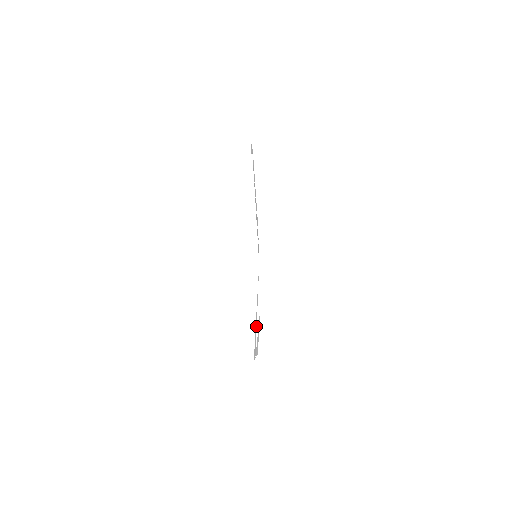
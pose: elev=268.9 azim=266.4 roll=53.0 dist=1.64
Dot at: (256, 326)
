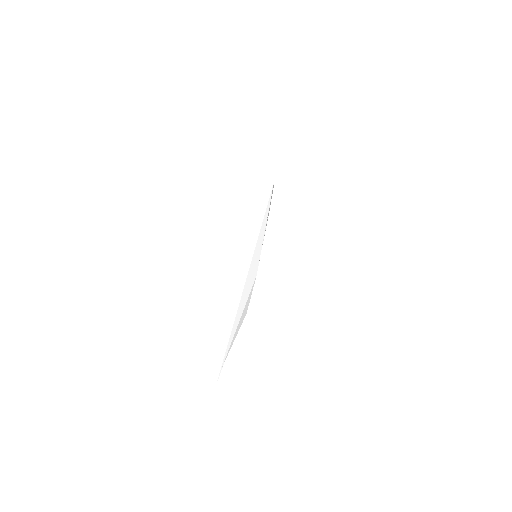
Dot at: occluded
